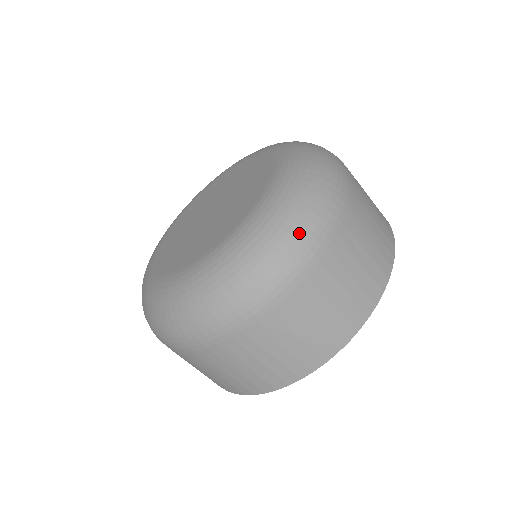
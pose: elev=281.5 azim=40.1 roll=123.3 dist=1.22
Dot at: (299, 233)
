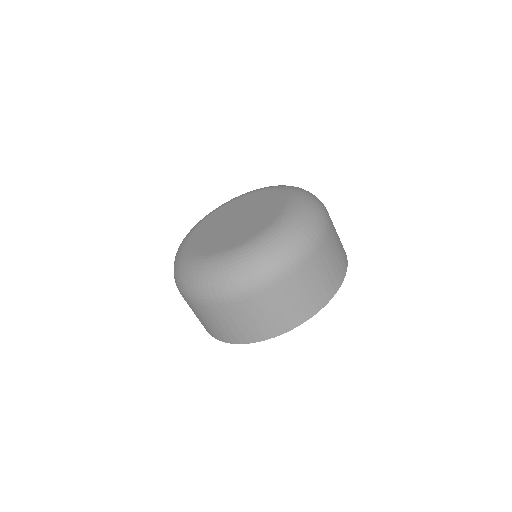
Dot at: (273, 263)
